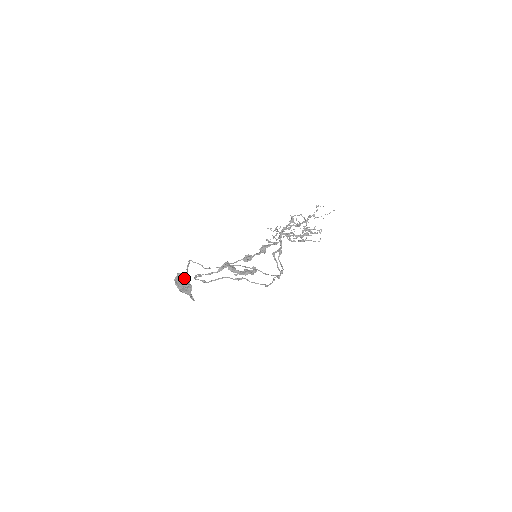
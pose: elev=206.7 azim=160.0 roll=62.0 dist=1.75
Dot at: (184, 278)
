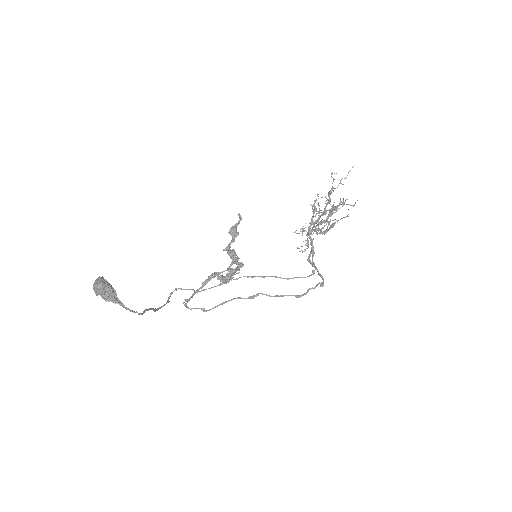
Dot at: (99, 280)
